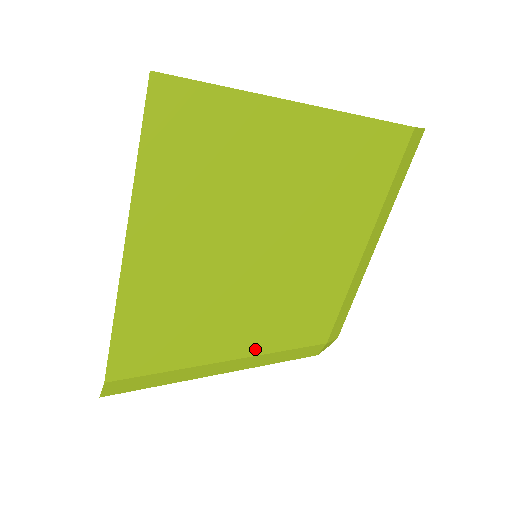
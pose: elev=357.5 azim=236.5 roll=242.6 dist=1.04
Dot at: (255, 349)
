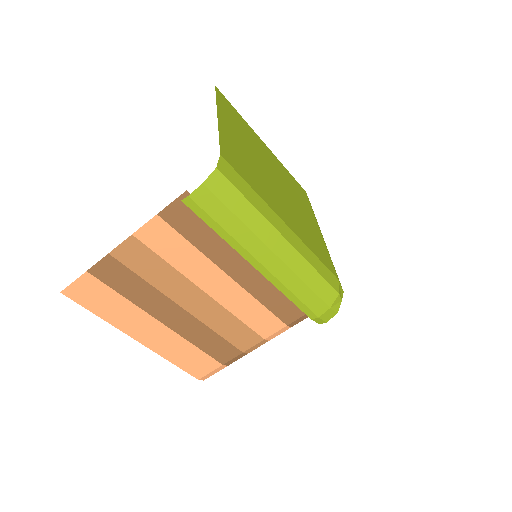
Dot at: (296, 232)
